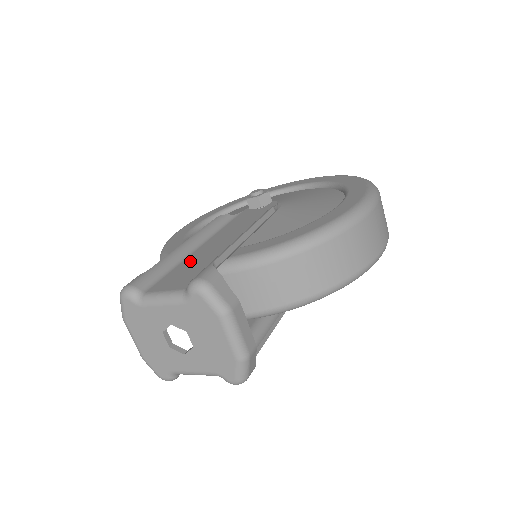
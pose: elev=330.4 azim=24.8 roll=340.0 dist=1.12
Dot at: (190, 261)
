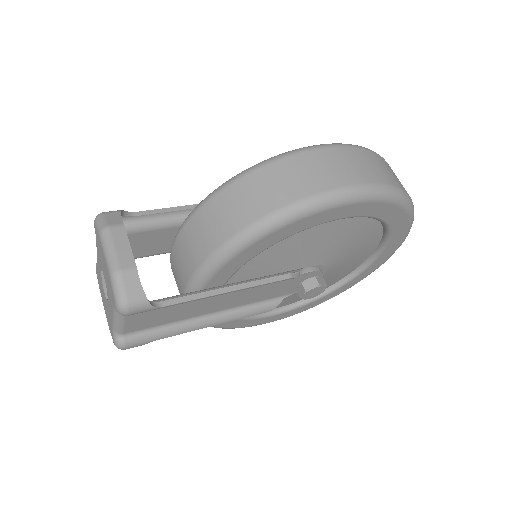
Dot at: occluded
